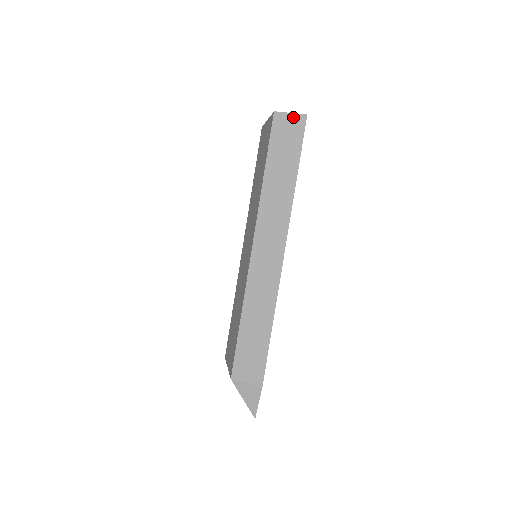
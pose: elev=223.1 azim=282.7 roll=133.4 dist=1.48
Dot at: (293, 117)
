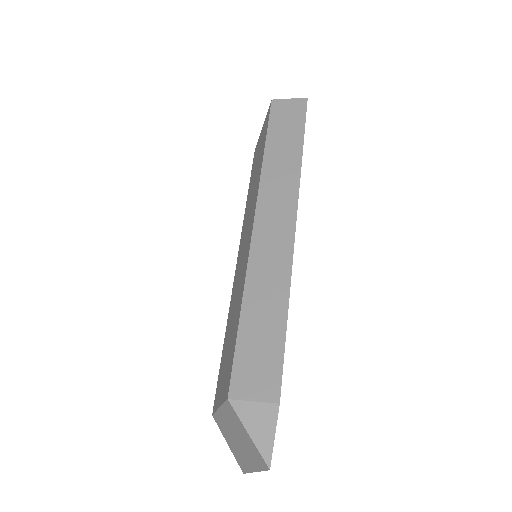
Dot at: (293, 101)
